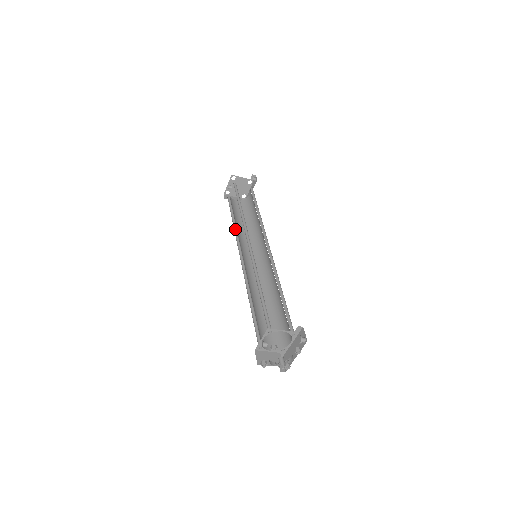
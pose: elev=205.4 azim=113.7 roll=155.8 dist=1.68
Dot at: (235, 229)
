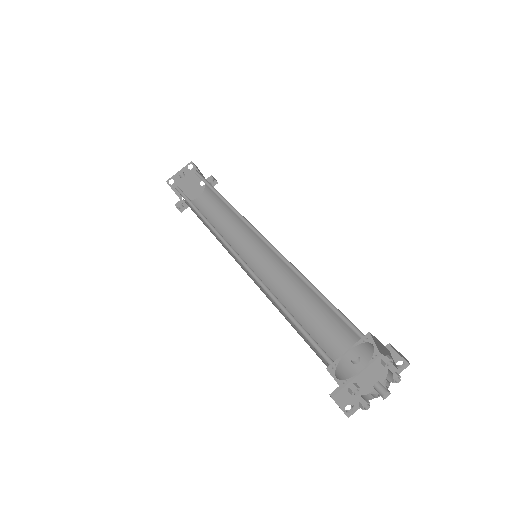
Dot at: (203, 220)
